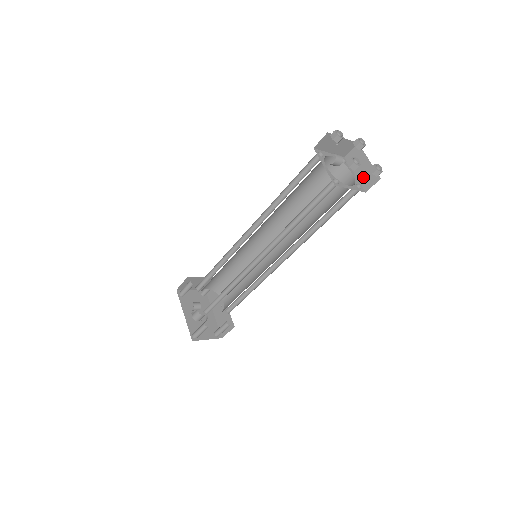
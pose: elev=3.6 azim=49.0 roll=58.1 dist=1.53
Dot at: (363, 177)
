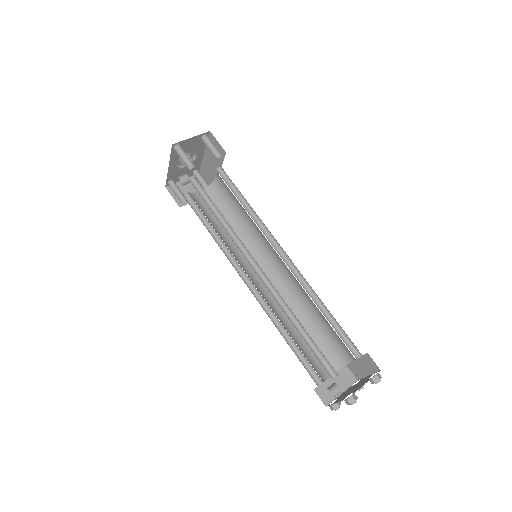
Dot at: (356, 366)
